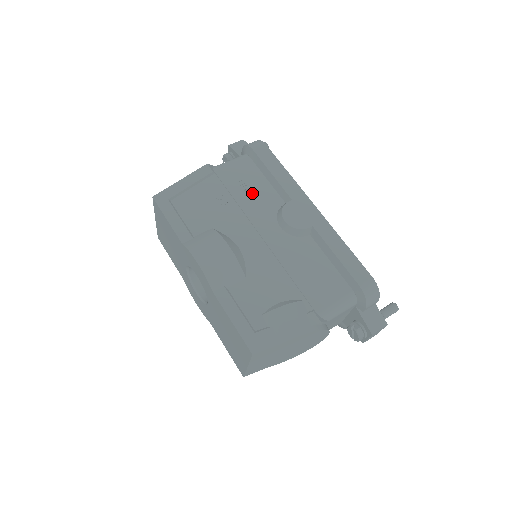
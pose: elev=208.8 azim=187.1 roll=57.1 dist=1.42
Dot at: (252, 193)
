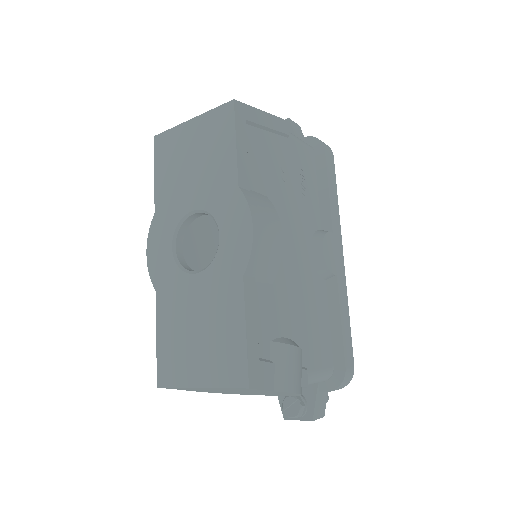
Dot at: (305, 192)
